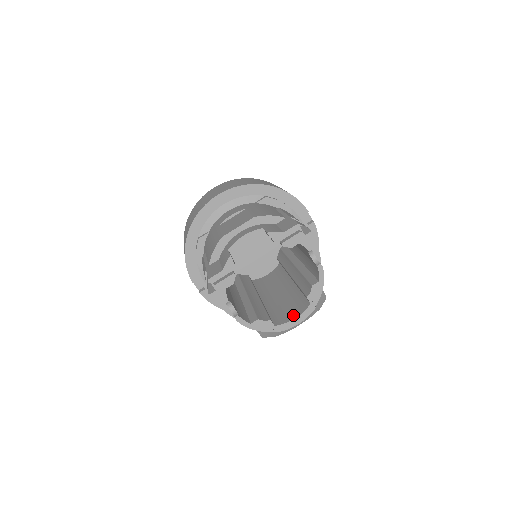
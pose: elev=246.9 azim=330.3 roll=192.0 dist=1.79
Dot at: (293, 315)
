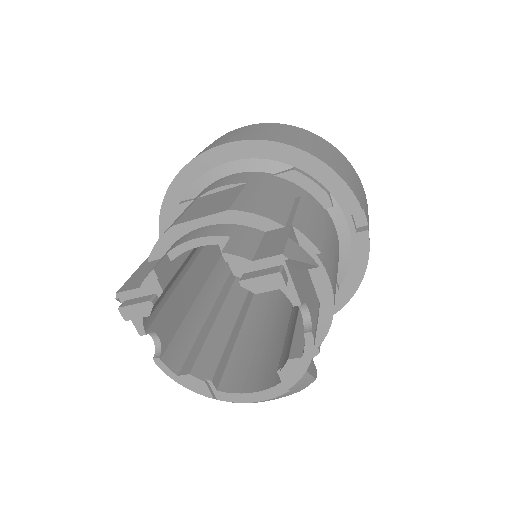
Dot at: (254, 383)
